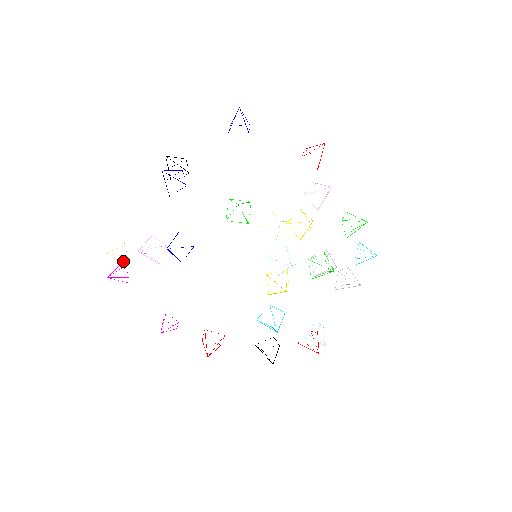
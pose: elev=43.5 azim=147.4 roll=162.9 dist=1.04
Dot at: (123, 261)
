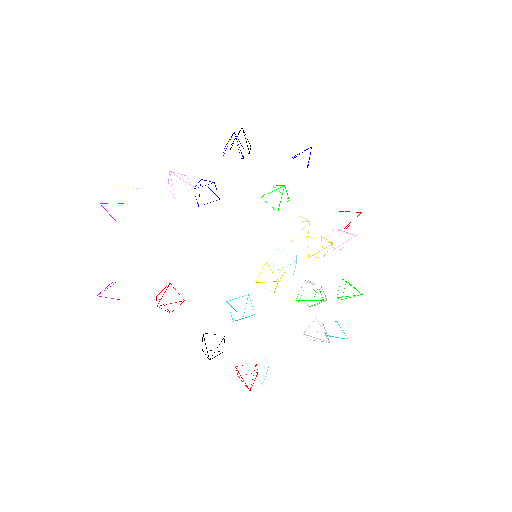
Dot at: occluded
